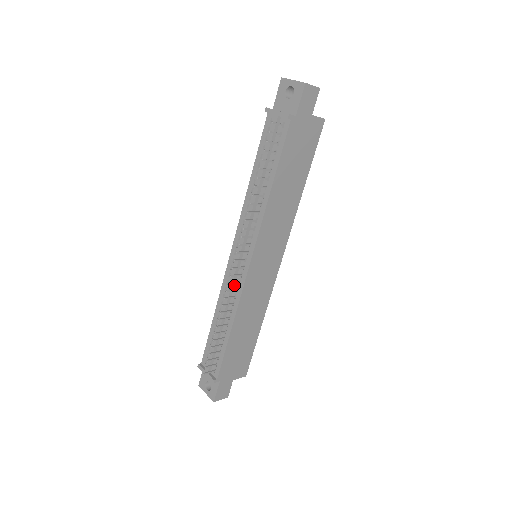
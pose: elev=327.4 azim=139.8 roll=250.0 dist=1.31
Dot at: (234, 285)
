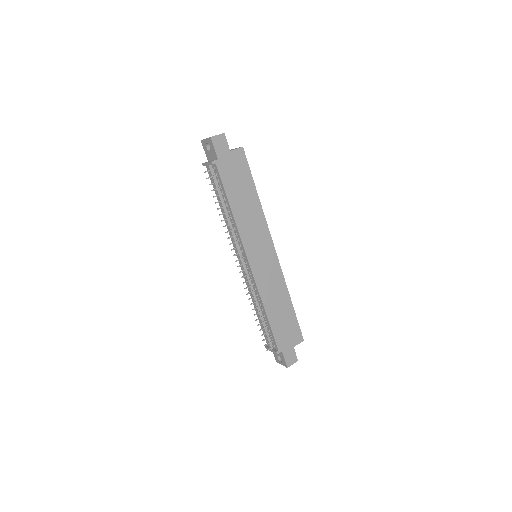
Dot at: (251, 282)
